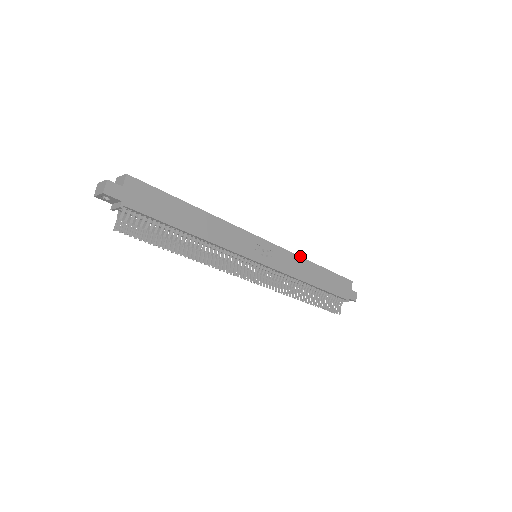
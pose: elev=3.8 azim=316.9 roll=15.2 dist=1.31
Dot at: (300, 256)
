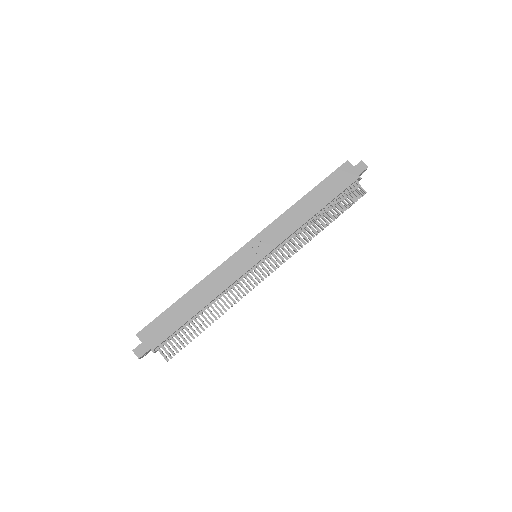
Dot at: (283, 213)
